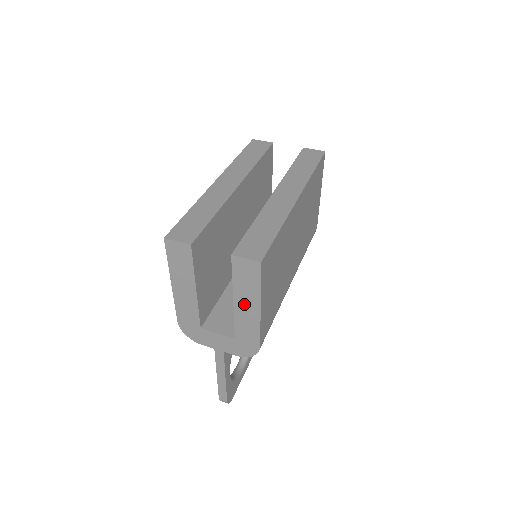
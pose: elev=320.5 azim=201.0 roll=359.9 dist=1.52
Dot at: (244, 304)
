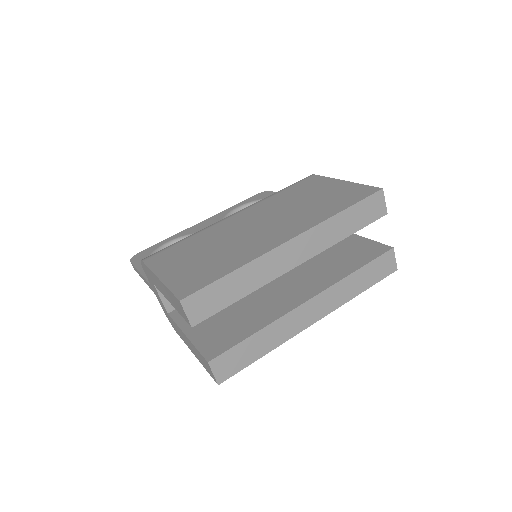
Dot at: (189, 343)
